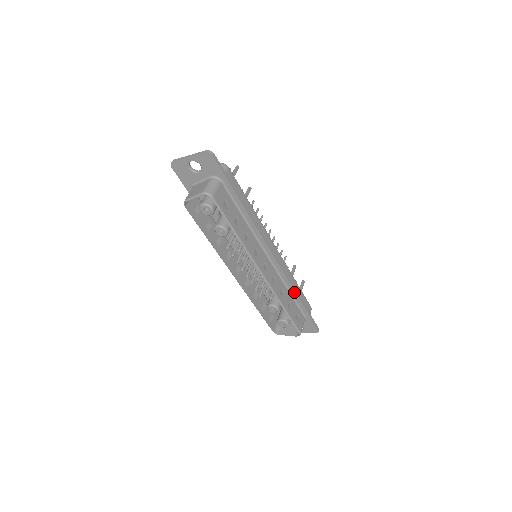
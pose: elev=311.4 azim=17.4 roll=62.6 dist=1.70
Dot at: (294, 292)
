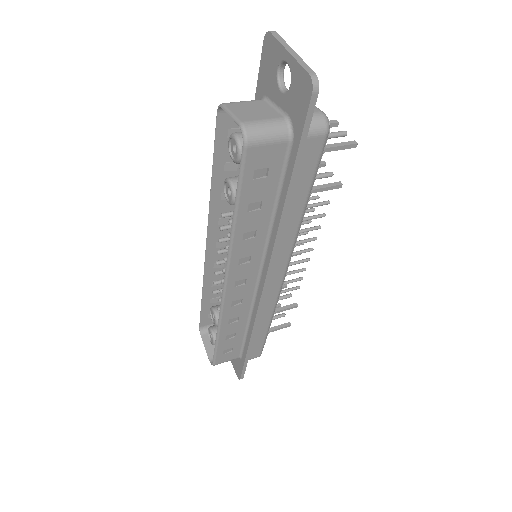
Dot at: (251, 332)
